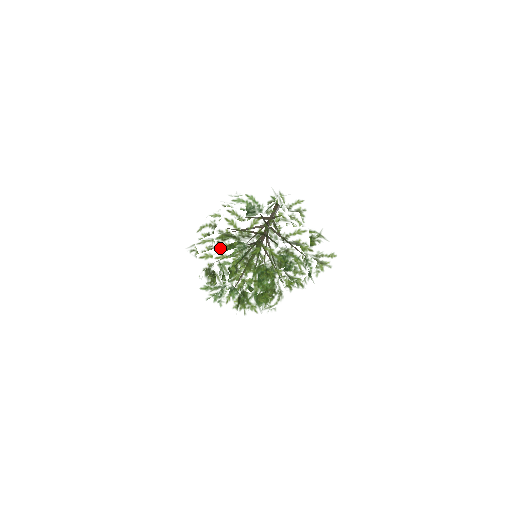
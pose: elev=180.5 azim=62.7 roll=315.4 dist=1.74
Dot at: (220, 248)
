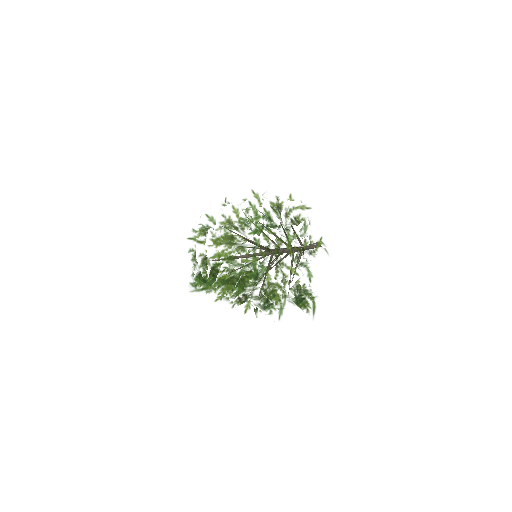
Dot at: occluded
